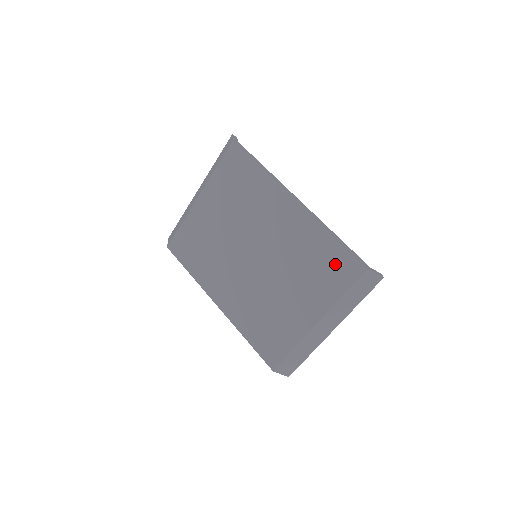
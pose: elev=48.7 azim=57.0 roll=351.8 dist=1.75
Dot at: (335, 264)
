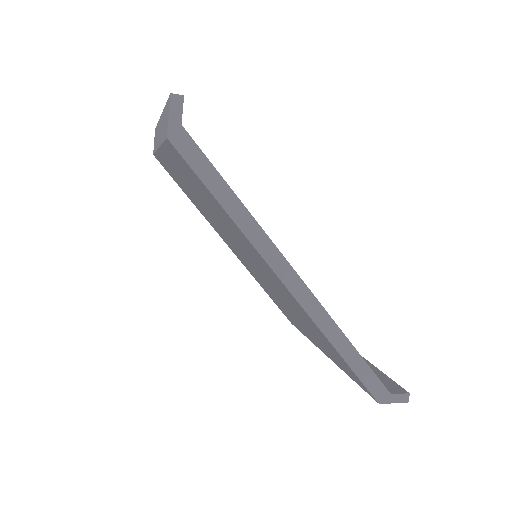
Dot at: (342, 363)
